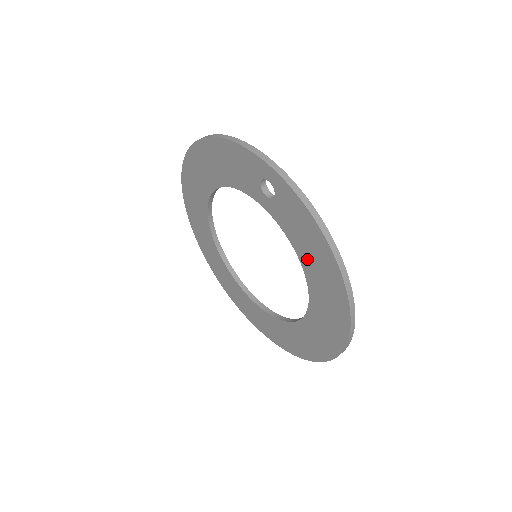
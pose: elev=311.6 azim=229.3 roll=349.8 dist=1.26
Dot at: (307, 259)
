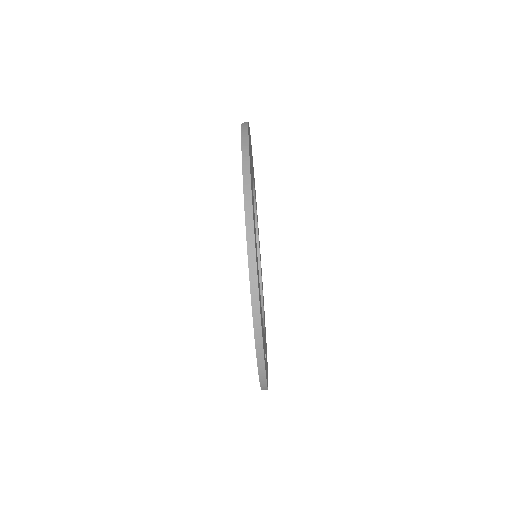
Dot at: occluded
